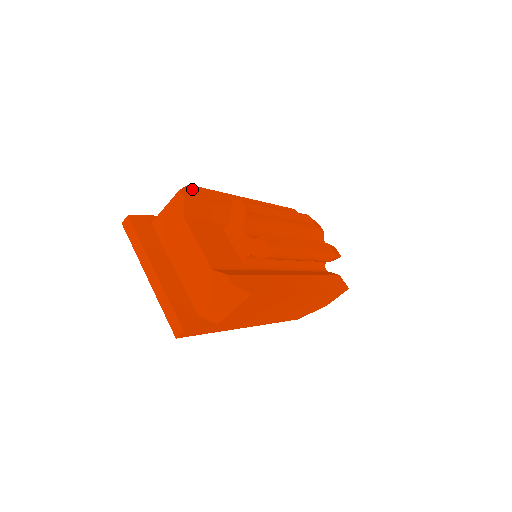
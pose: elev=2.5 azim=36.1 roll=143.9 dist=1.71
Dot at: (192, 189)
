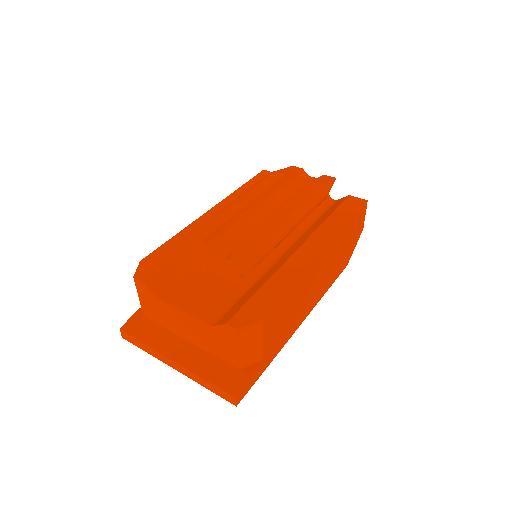
Dot at: (145, 263)
